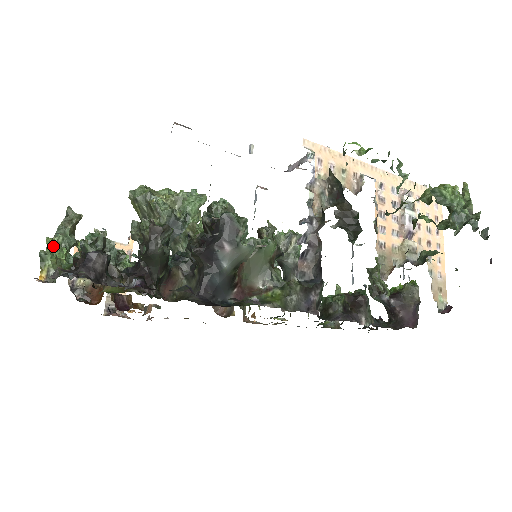
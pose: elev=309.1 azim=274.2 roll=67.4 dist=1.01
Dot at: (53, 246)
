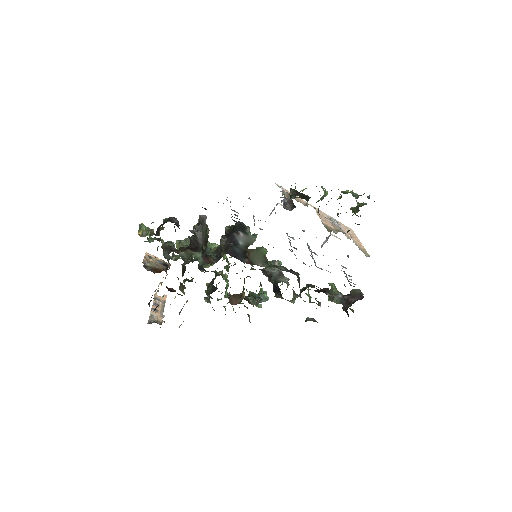
Dot at: occluded
